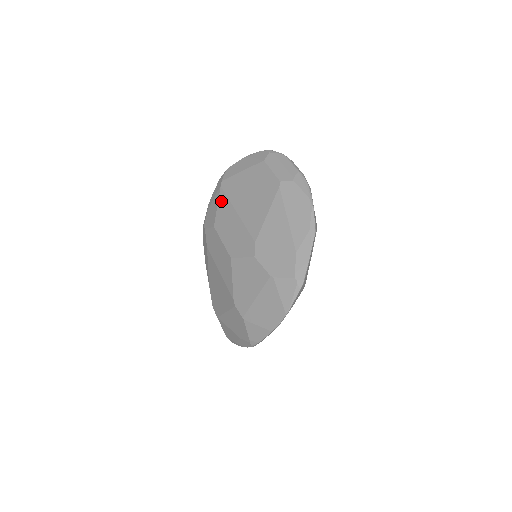
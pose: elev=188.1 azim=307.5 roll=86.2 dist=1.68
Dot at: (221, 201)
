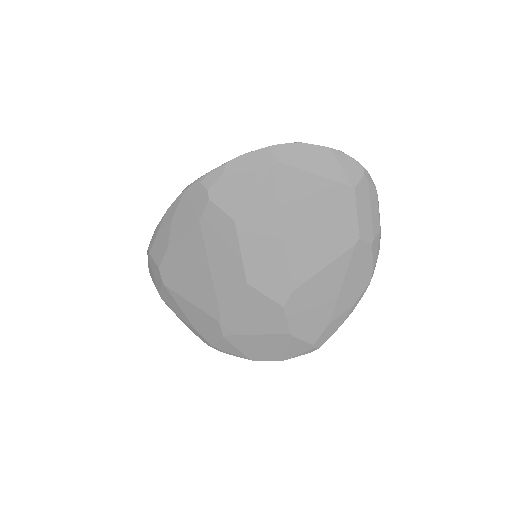
Dot at: (263, 194)
